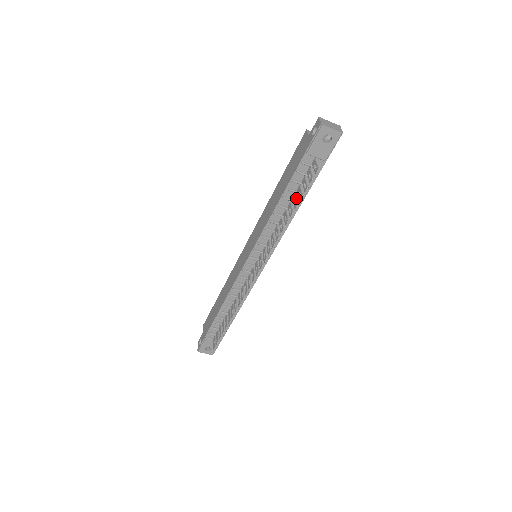
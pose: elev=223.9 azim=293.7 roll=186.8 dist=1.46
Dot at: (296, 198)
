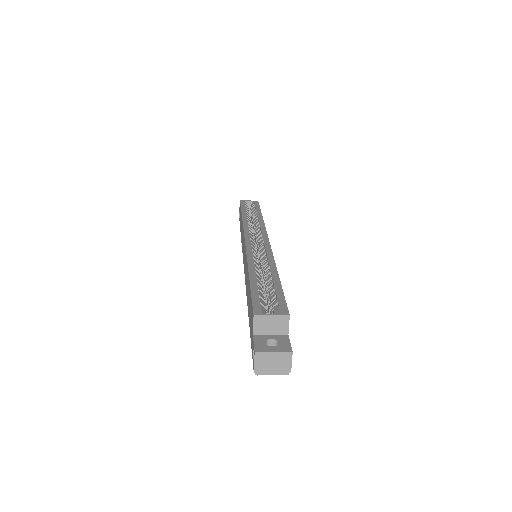
Dot at: occluded
